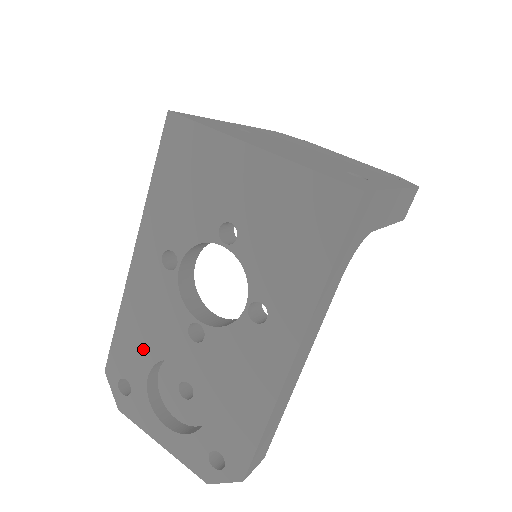
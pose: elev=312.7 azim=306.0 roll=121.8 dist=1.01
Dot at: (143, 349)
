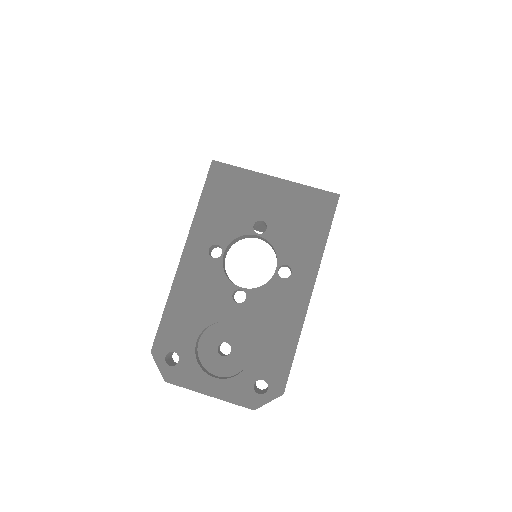
Dot at: (192, 321)
